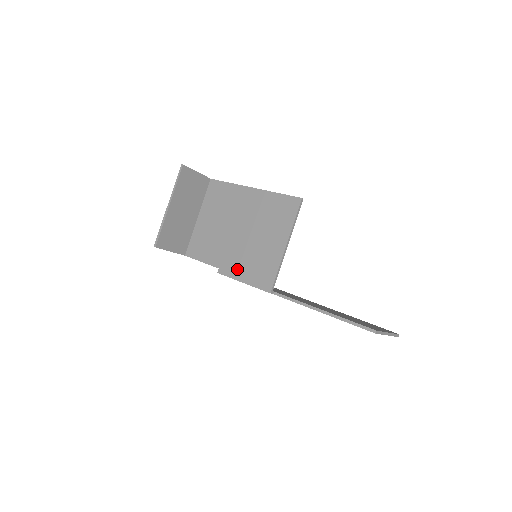
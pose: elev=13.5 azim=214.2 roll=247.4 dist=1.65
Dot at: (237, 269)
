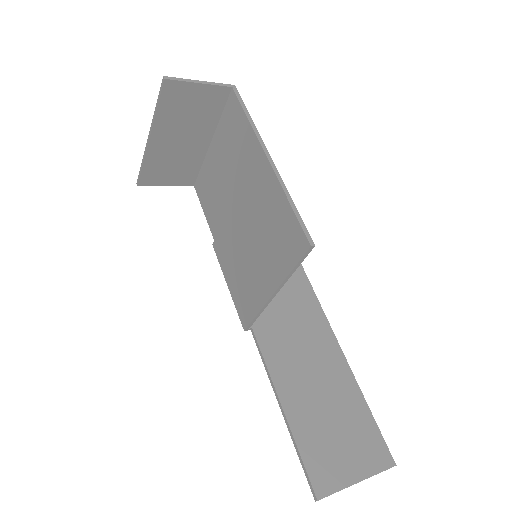
Dot at: (227, 263)
